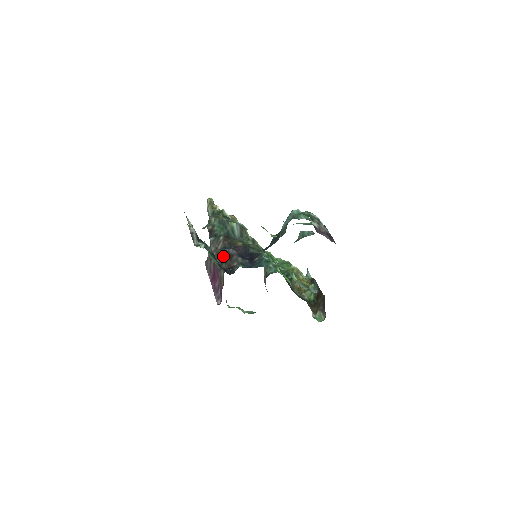
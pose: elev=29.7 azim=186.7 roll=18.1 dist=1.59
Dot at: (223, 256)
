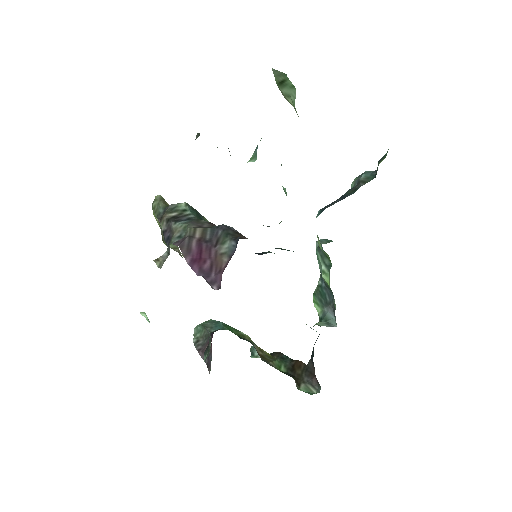
Dot at: (223, 229)
